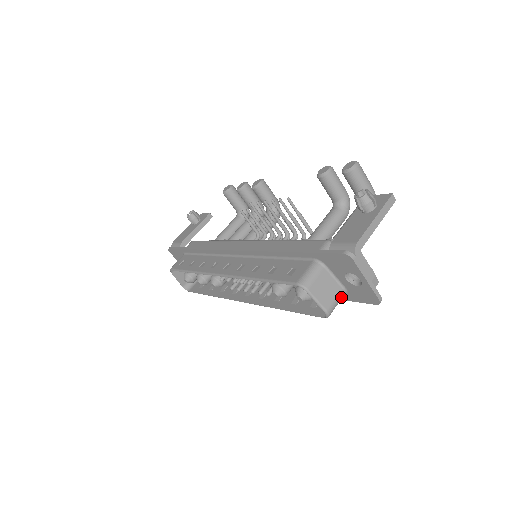
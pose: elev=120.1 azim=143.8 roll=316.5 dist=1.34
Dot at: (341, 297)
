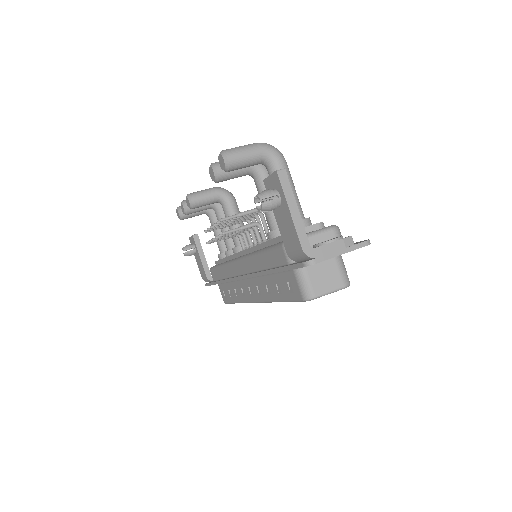
Dot at: (341, 262)
